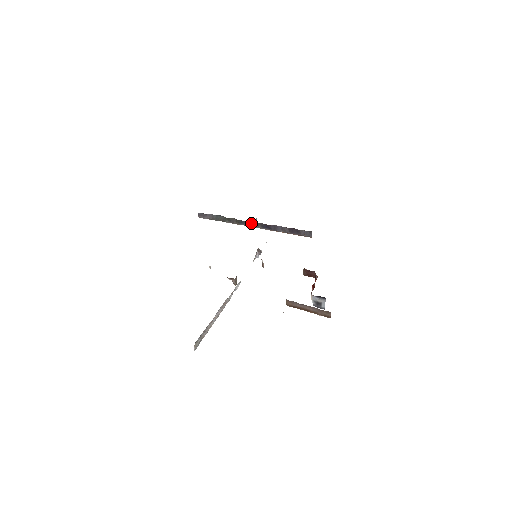
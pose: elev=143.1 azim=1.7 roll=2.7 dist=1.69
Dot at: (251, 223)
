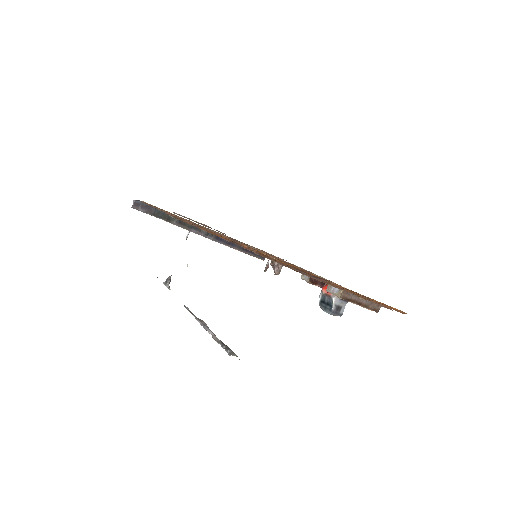
Dot at: occluded
